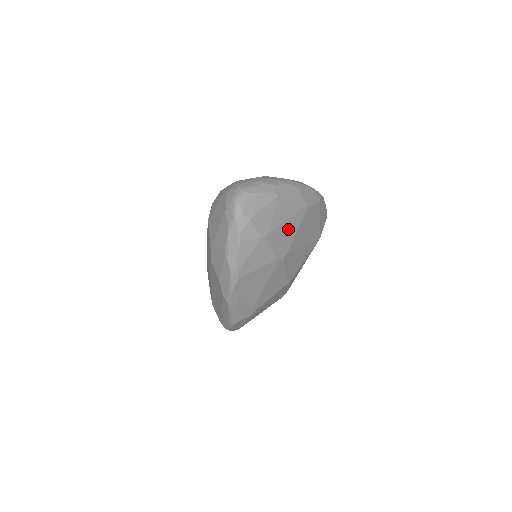
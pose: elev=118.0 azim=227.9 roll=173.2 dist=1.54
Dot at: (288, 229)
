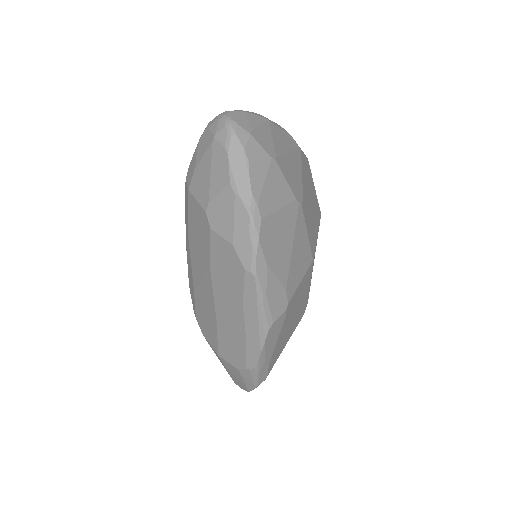
Dot at: (293, 166)
